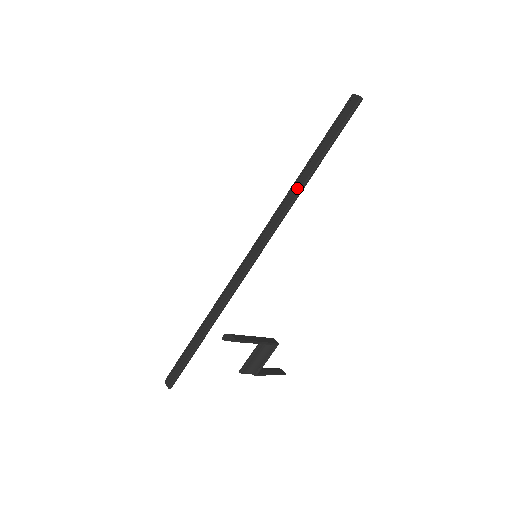
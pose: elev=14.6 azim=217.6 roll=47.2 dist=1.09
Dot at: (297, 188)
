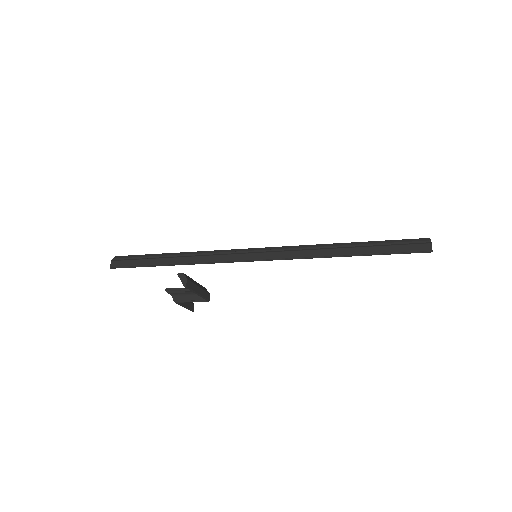
Dot at: (329, 253)
